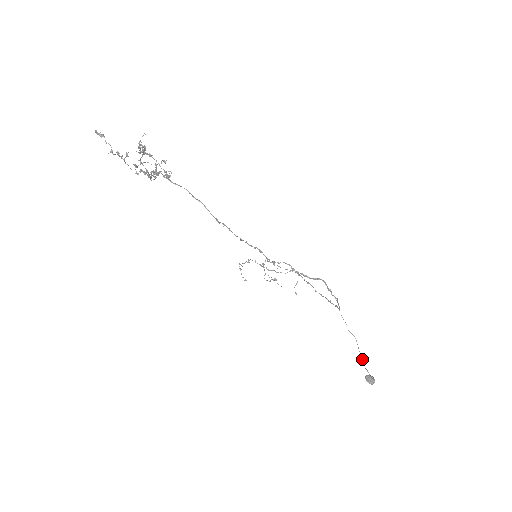
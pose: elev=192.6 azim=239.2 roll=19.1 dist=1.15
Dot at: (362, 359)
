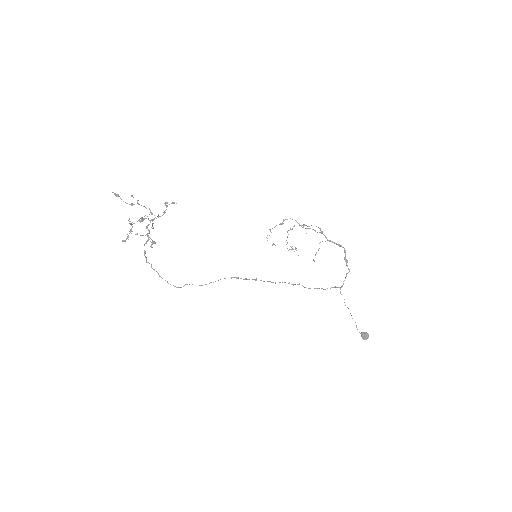
Dot at: occluded
